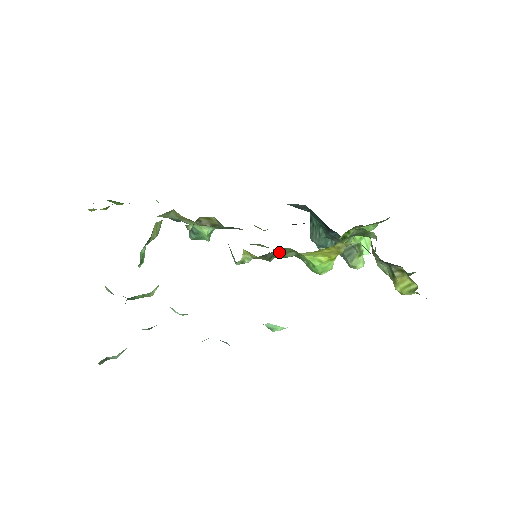
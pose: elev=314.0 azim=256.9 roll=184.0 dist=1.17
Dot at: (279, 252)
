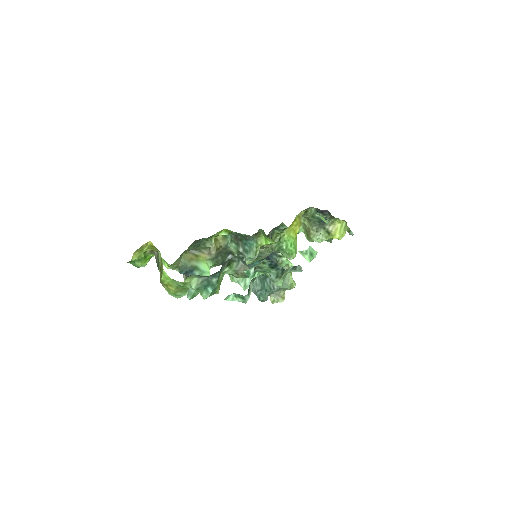
Dot at: (271, 239)
